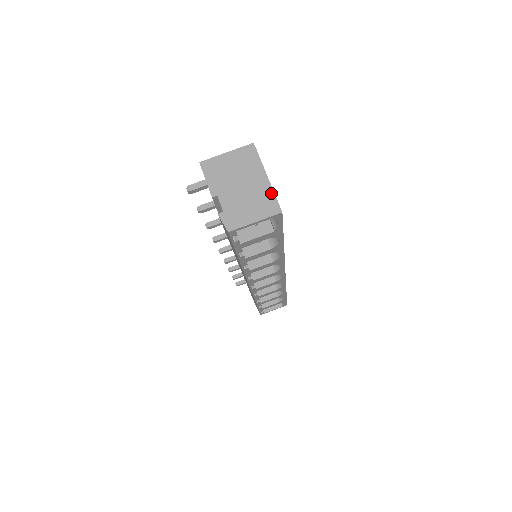
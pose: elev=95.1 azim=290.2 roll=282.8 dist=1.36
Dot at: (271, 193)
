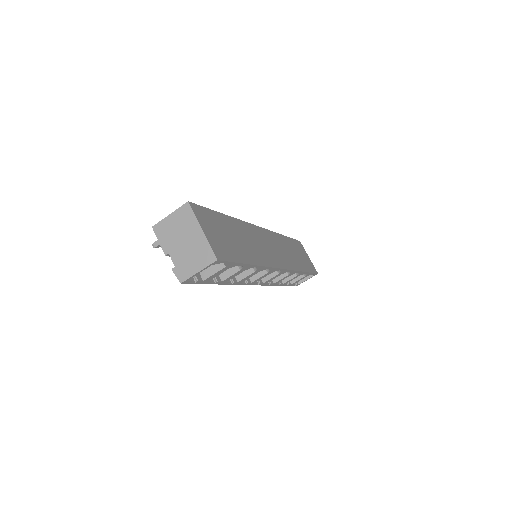
Dot at: (207, 244)
